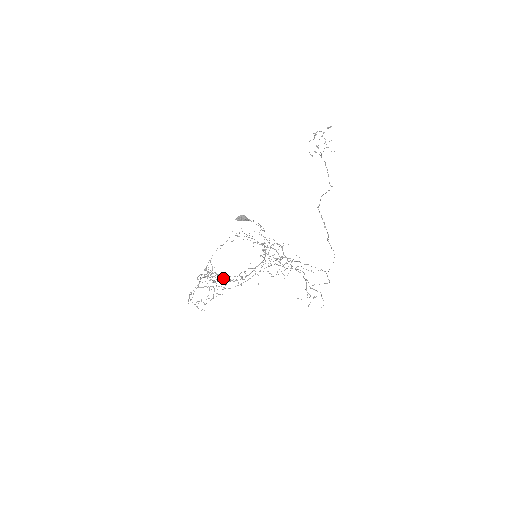
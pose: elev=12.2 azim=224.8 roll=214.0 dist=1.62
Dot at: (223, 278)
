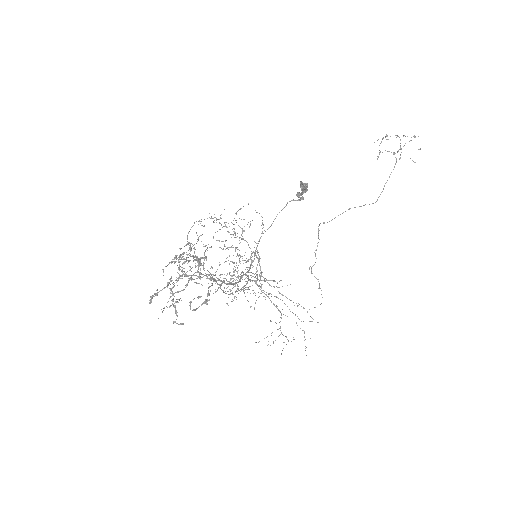
Dot at: (210, 274)
